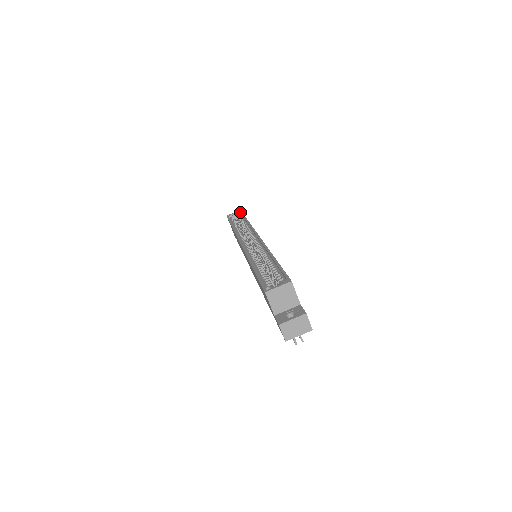
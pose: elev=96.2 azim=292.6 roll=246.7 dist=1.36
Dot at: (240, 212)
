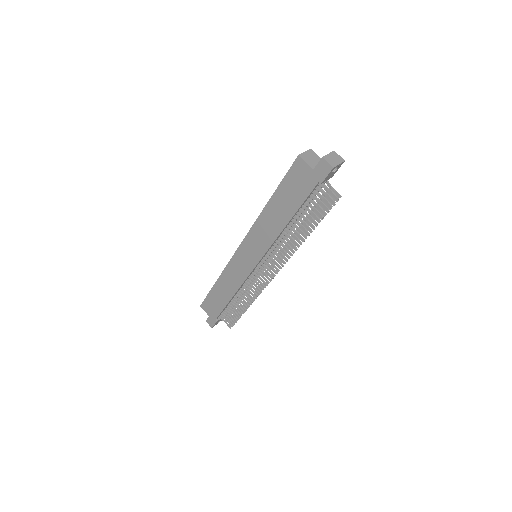
Dot at: occluded
